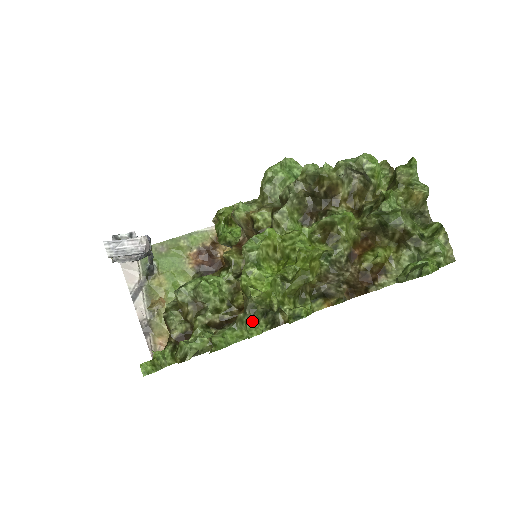
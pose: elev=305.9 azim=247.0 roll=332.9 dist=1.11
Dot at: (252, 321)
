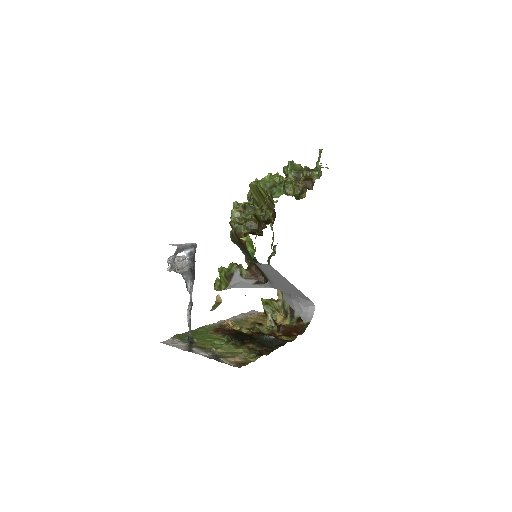
Dot at: (278, 188)
